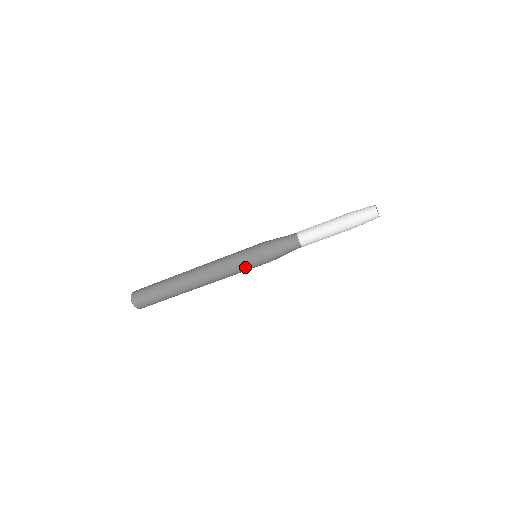
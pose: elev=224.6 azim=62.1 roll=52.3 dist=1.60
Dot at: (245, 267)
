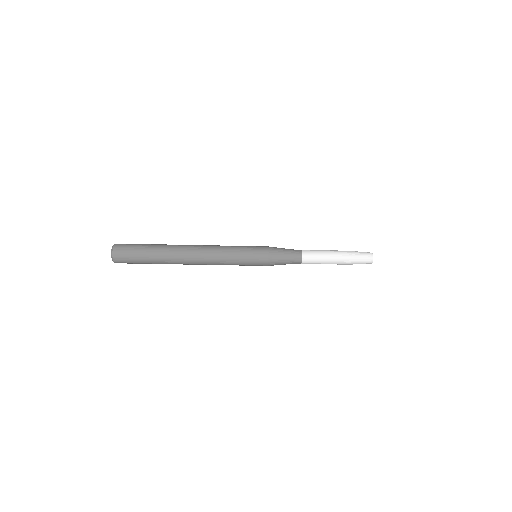
Dot at: (245, 265)
